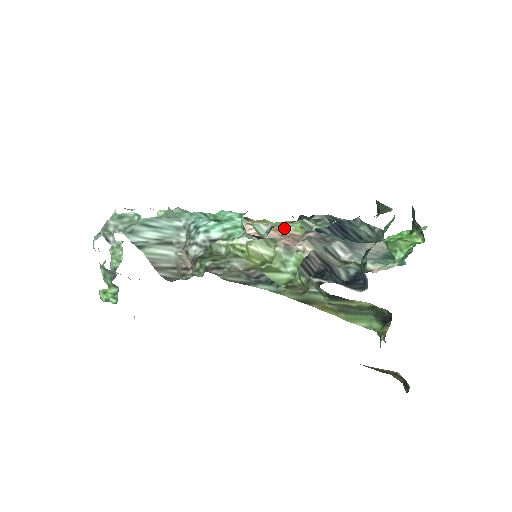
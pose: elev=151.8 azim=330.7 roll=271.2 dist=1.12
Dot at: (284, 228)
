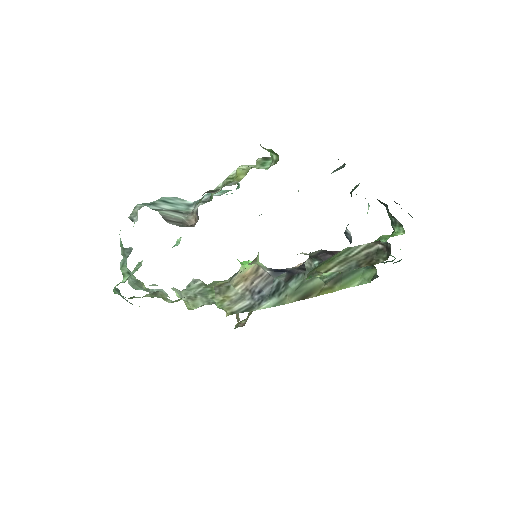
Dot at: occluded
